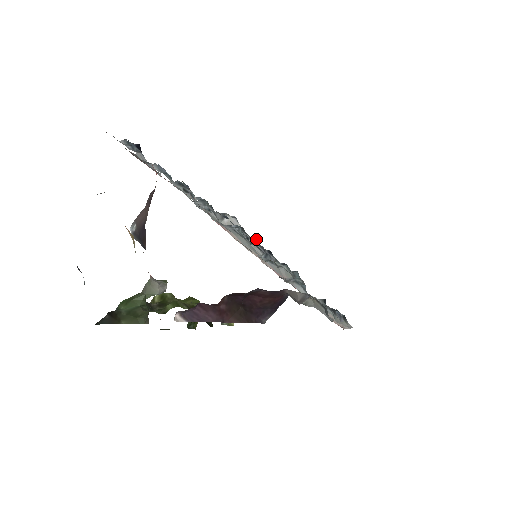
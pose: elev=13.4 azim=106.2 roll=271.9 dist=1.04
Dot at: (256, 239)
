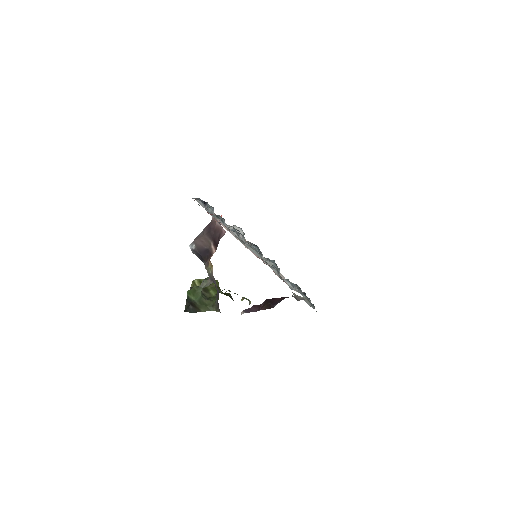
Dot at: (257, 246)
